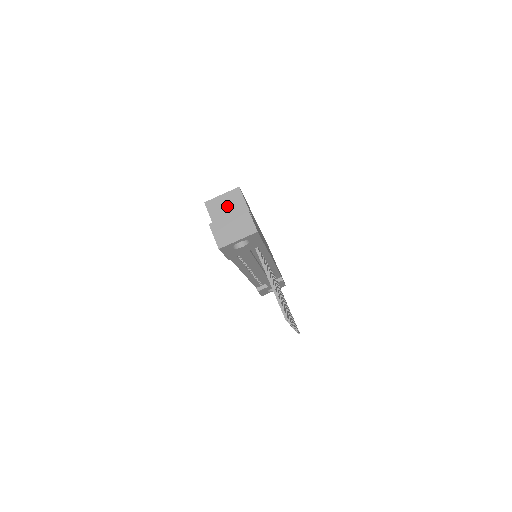
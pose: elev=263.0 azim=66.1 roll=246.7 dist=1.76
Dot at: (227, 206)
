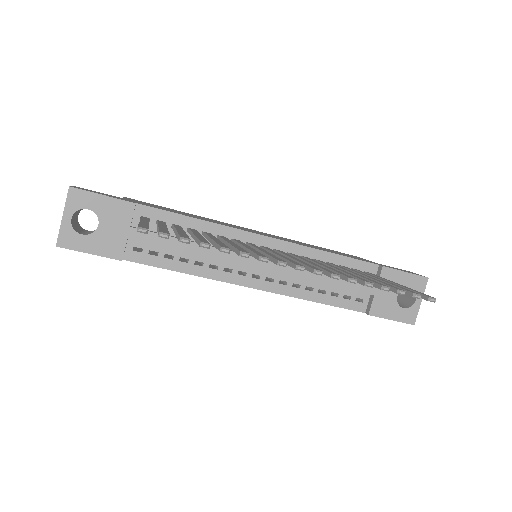
Dot at: occluded
